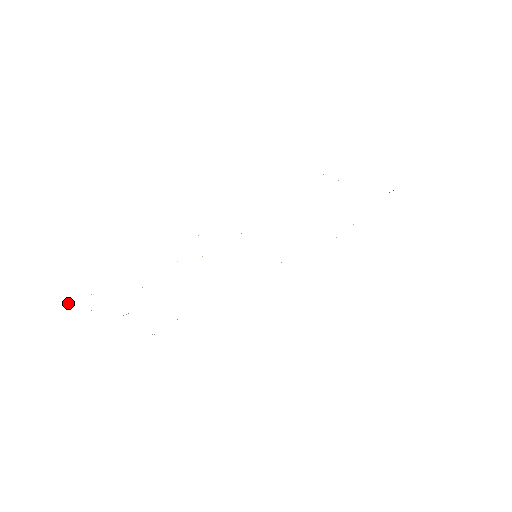
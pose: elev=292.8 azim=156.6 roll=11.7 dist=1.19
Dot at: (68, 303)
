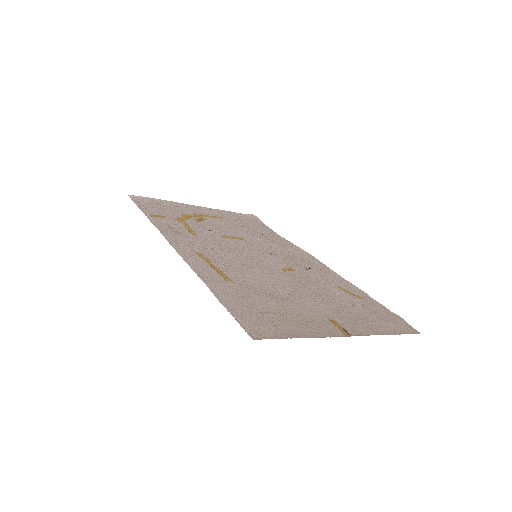
Dot at: (134, 196)
